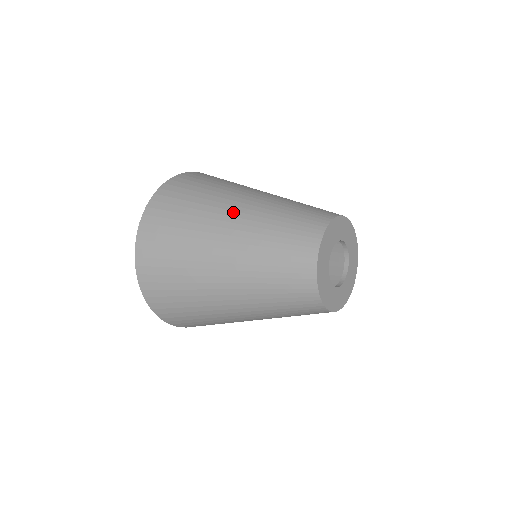
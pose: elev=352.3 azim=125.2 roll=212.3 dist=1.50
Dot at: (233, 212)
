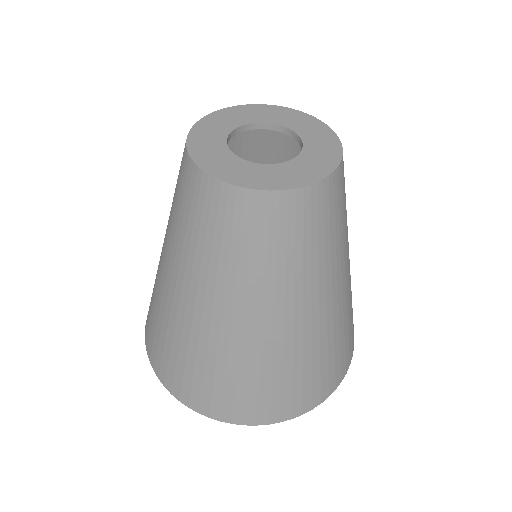
Dot at: (162, 251)
